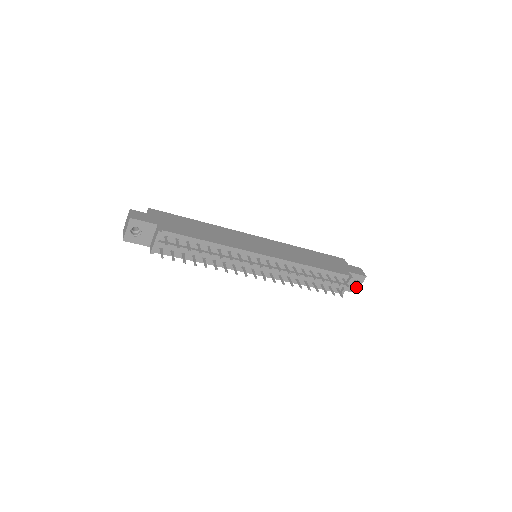
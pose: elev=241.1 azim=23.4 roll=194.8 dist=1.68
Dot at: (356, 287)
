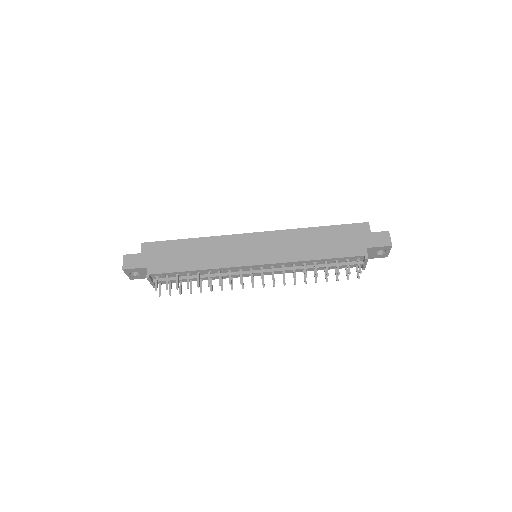
Dot at: (384, 254)
